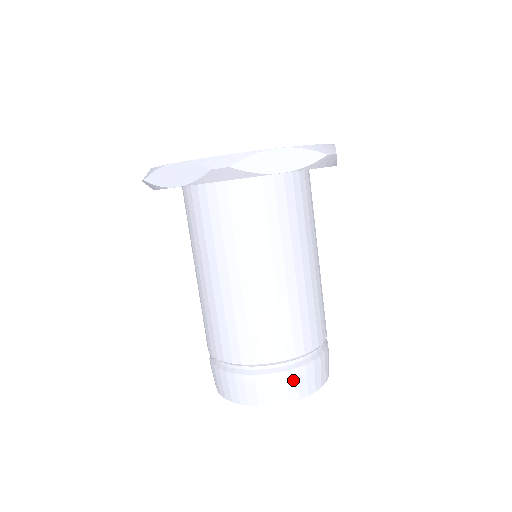
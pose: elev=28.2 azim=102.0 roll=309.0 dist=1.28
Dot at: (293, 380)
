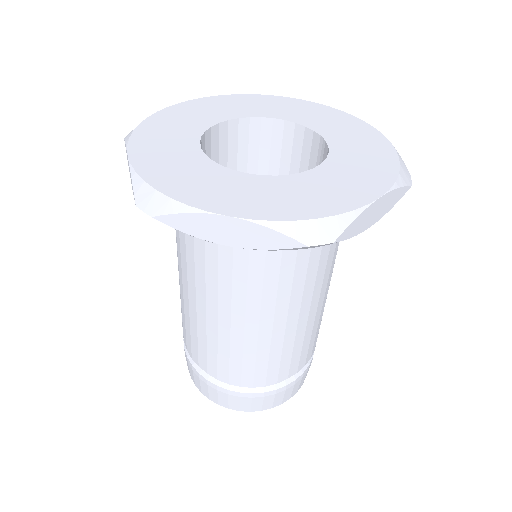
Dot at: (298, 383)
